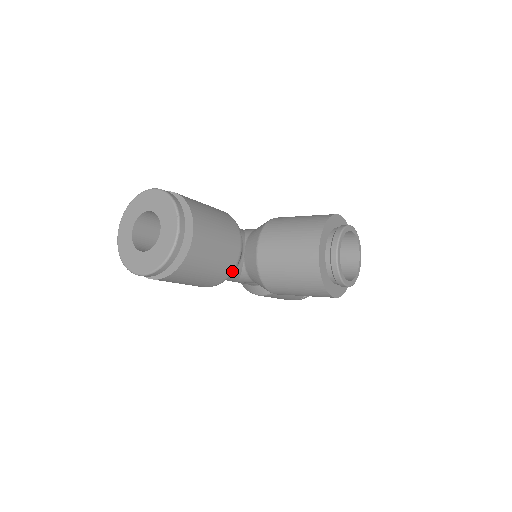
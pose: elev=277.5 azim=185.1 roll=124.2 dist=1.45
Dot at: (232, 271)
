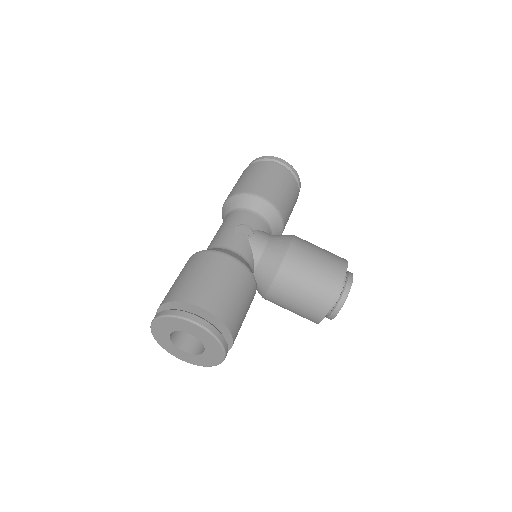
Dot at: occluded
